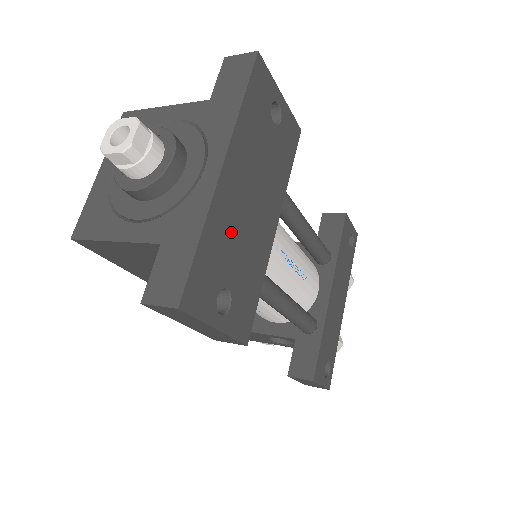
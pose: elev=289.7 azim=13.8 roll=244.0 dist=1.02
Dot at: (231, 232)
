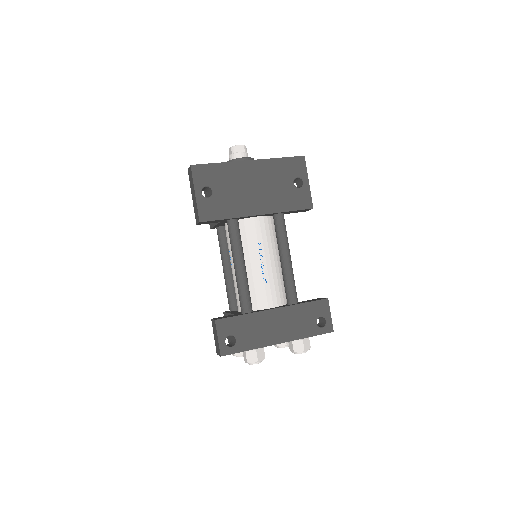
Dot at: (233, 180)
